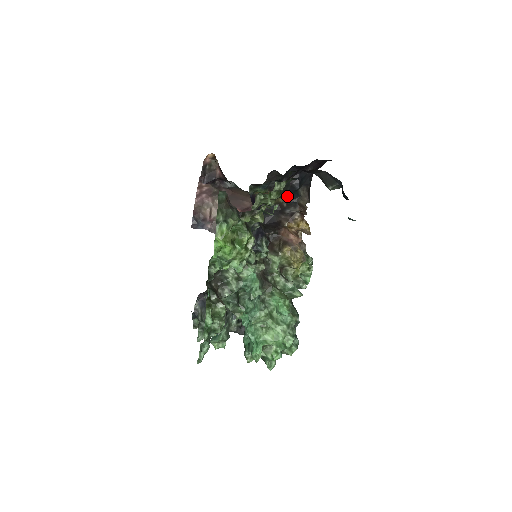
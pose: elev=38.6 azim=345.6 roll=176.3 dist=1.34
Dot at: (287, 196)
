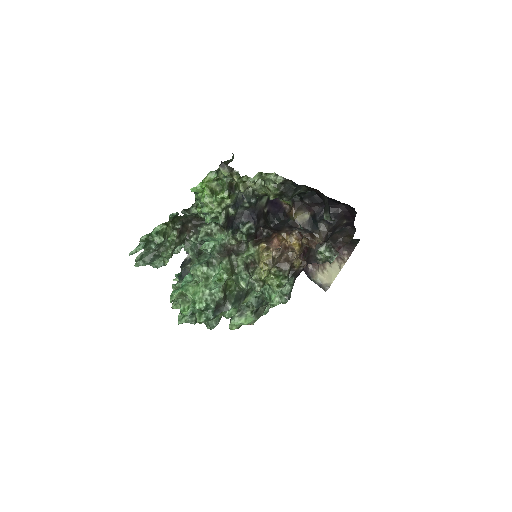
Dot at: (307, 222)
